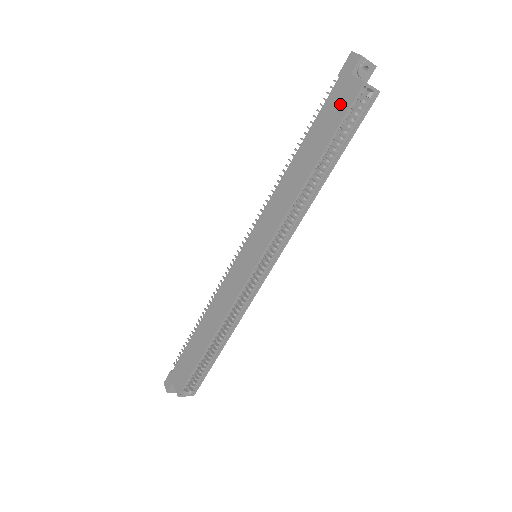
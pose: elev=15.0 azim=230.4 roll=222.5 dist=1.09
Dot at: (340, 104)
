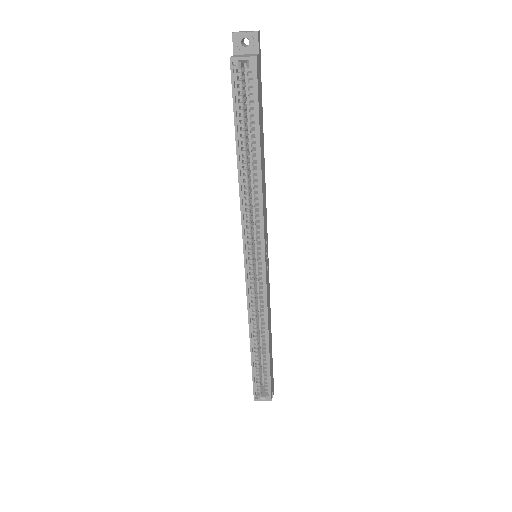
Dot at: occluded
